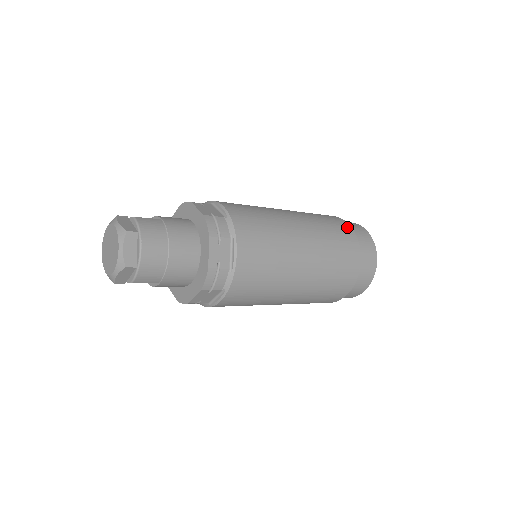
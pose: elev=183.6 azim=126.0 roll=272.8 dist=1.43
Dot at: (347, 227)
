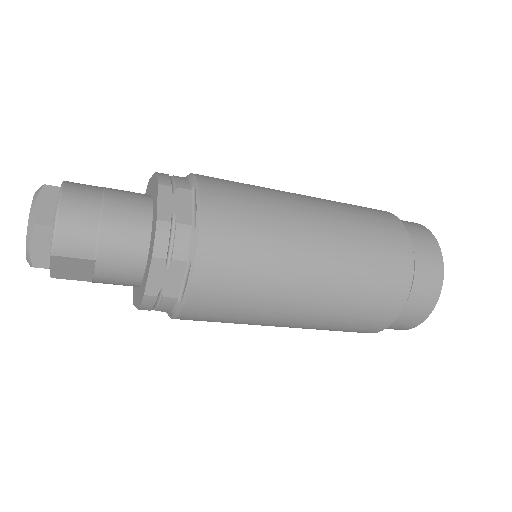
Dot at: (380, 210)
